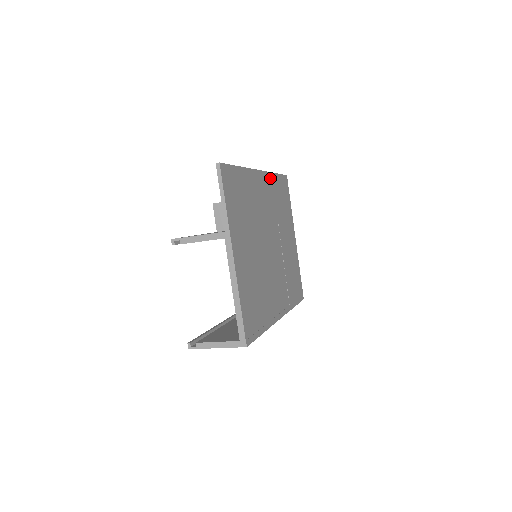
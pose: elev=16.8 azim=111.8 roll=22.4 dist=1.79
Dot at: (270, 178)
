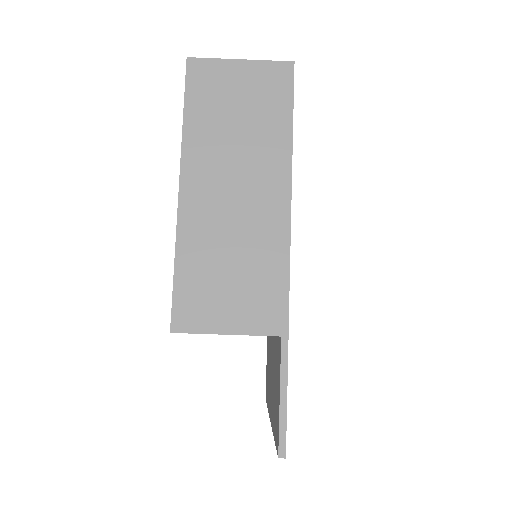
Dot at: occluded
